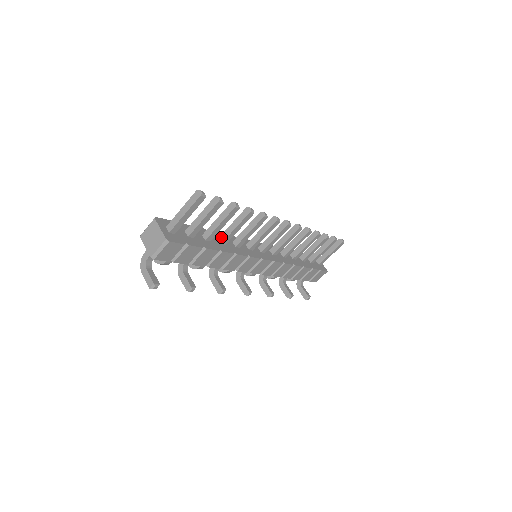
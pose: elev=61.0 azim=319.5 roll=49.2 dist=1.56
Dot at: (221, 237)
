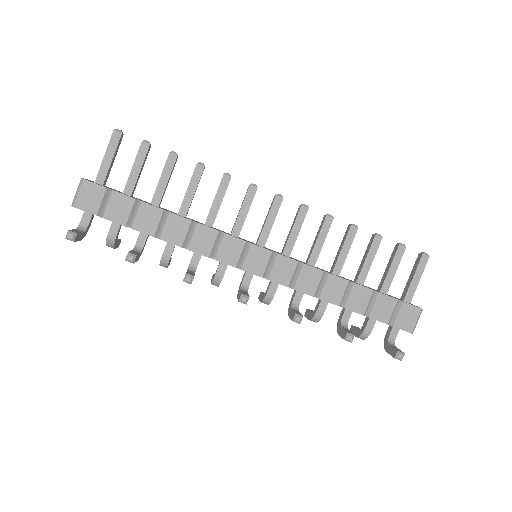
Dot at: (179, 209)
